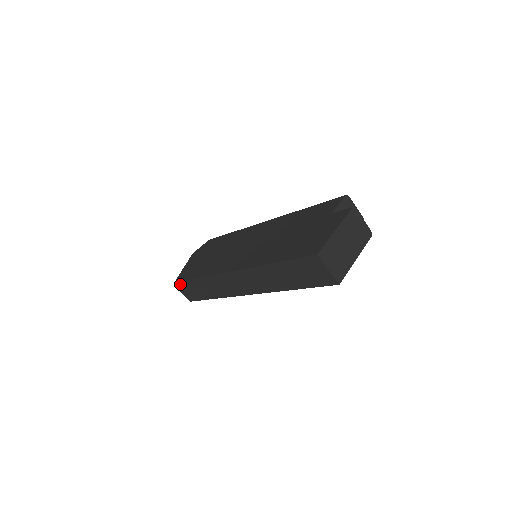
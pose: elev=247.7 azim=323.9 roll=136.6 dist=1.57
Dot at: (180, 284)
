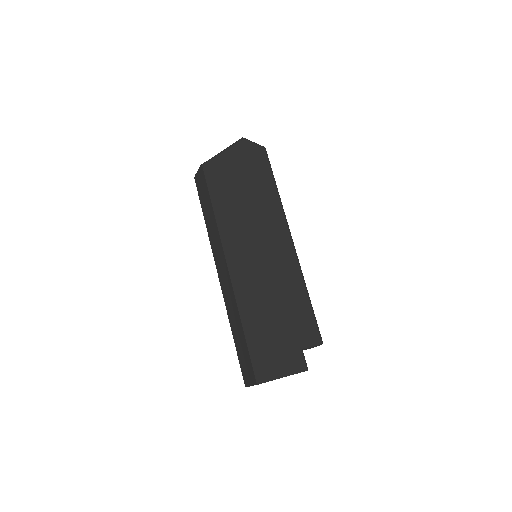
Dot at: (204, 176)
